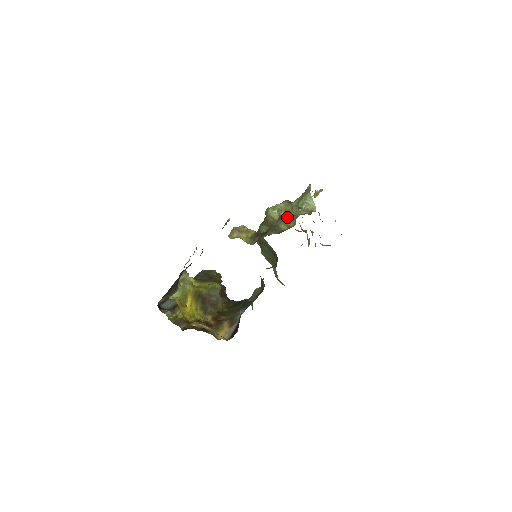
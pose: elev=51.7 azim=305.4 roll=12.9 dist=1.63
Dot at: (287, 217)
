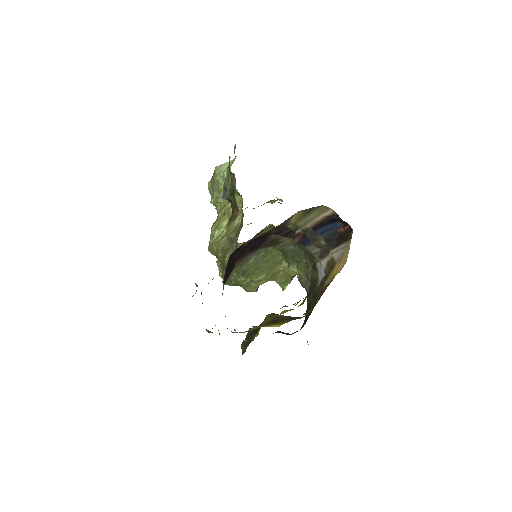
Dot at: (227, 170)
